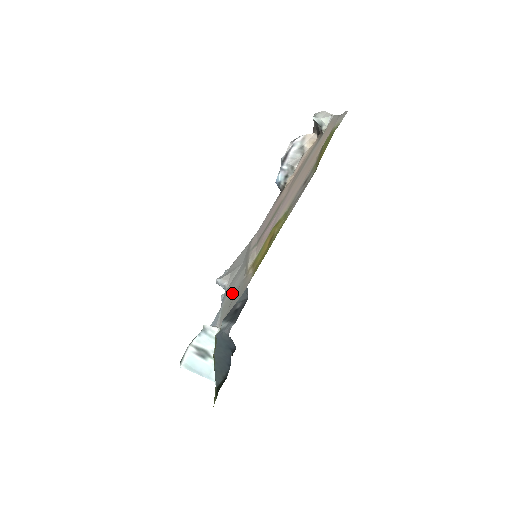
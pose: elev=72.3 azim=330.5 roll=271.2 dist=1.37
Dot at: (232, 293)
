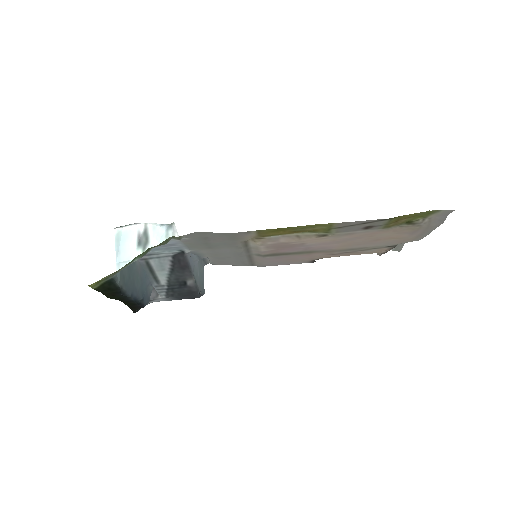
Dot at: (213, 247)
